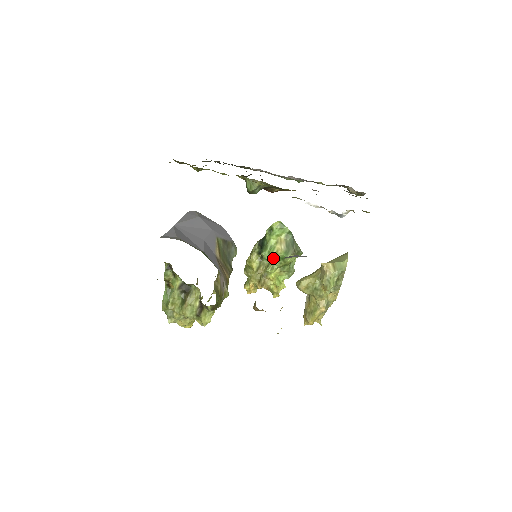
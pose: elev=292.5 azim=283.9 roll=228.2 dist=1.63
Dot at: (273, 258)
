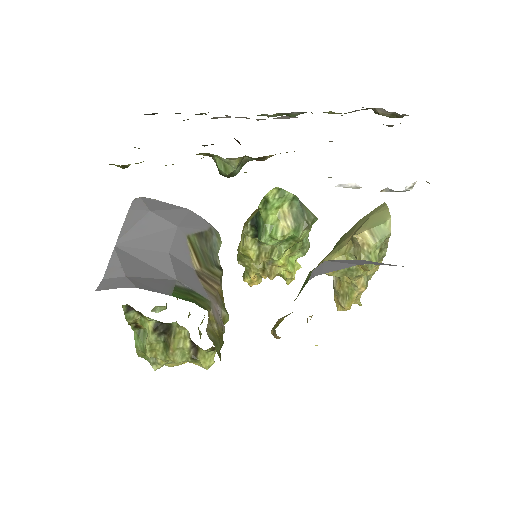
Dot at: (278, 241)
